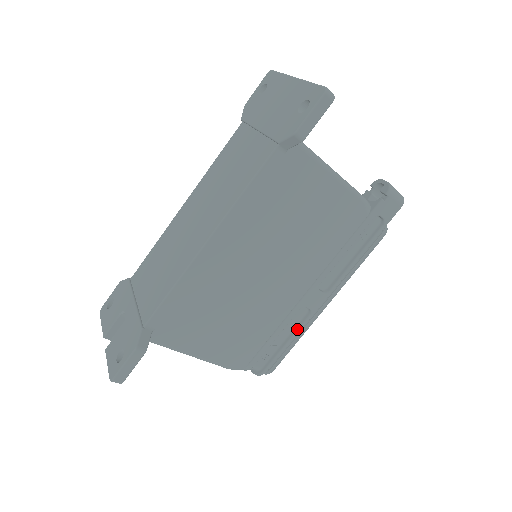
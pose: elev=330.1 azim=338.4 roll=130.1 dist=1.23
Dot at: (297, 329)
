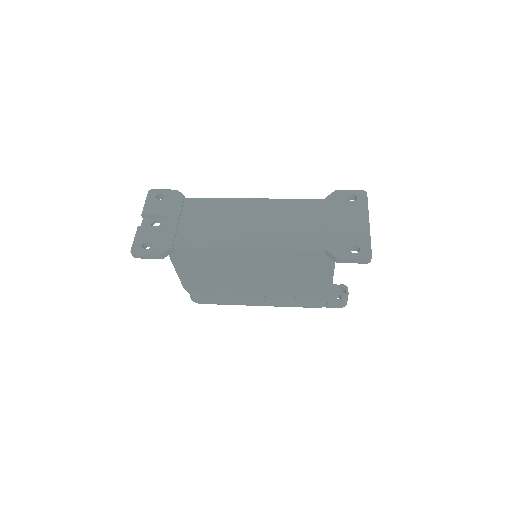
Dot at: (234, 302)
